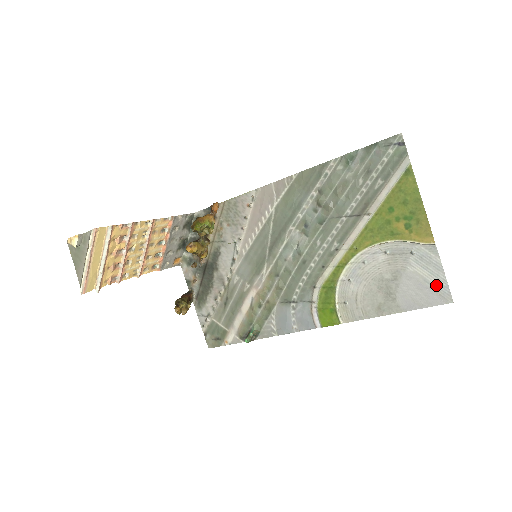
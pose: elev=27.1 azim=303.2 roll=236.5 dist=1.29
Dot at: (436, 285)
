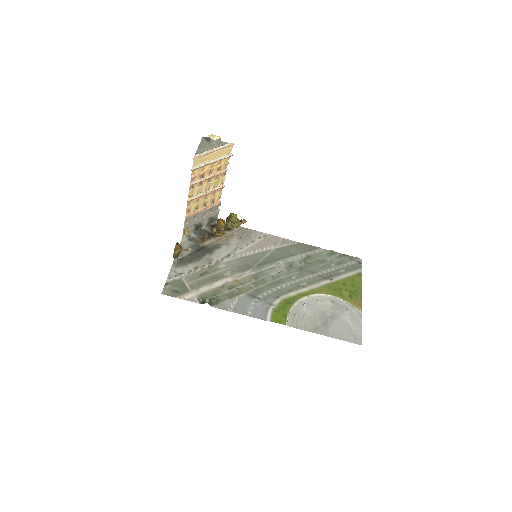
Dot at: (355, 332)
